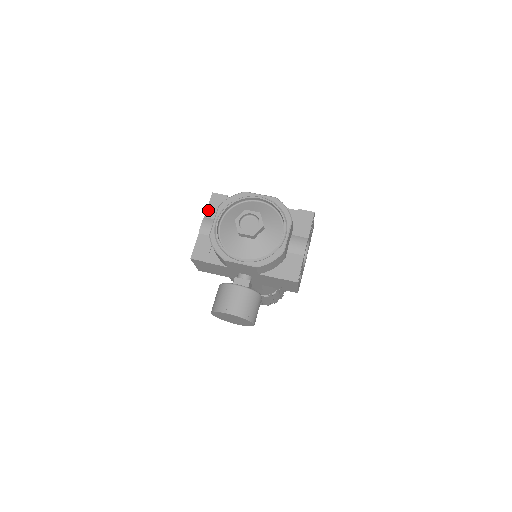
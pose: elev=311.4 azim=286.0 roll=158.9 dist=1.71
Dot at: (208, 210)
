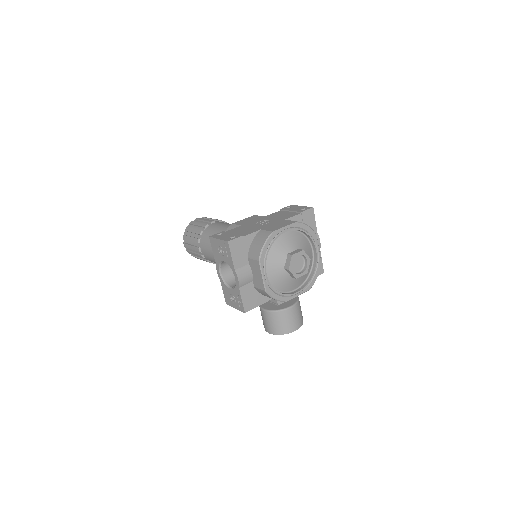
Dot at: (234, 261)
